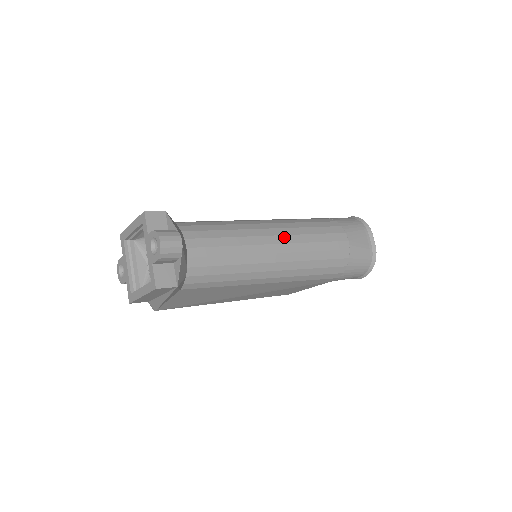
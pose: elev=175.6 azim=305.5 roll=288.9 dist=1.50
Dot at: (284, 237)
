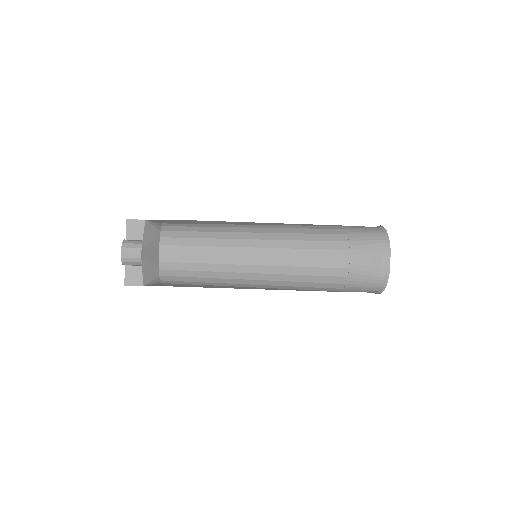
Dot at: (266, 250)
